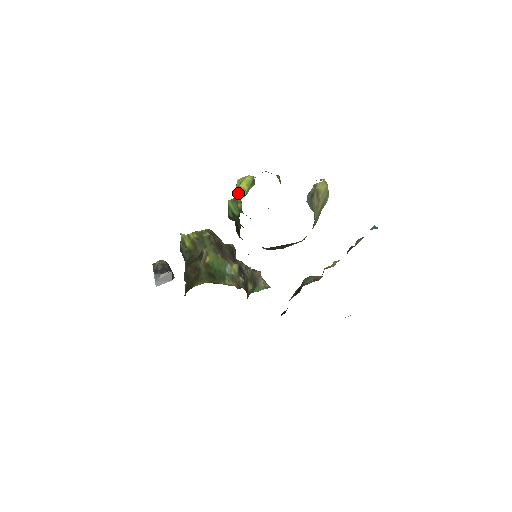
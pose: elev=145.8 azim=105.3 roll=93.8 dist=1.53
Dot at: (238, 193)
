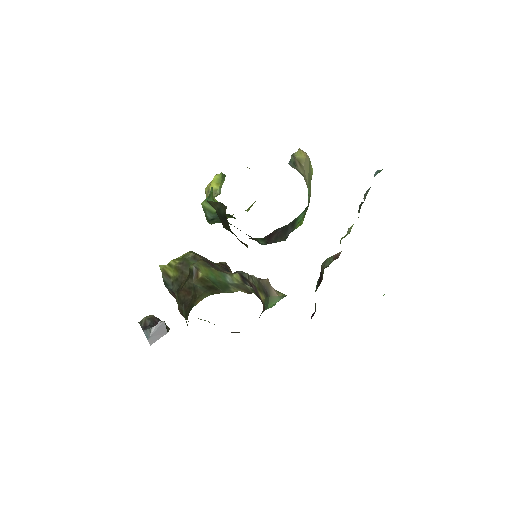
Dot at: occluded
